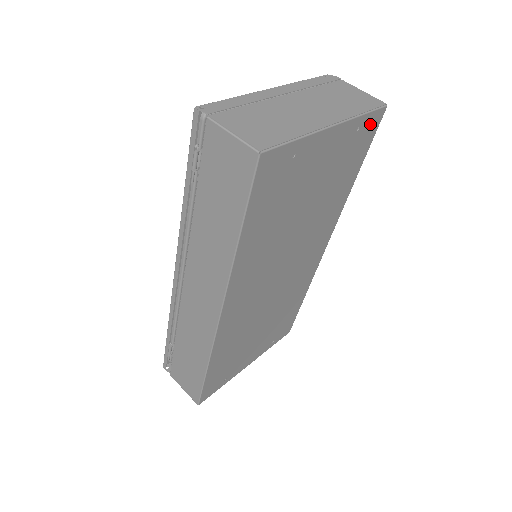
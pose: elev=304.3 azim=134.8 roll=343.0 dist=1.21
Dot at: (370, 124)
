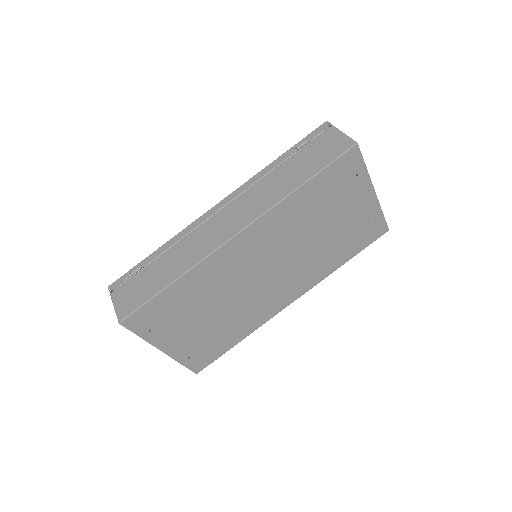
Dot at: (378, 228)
